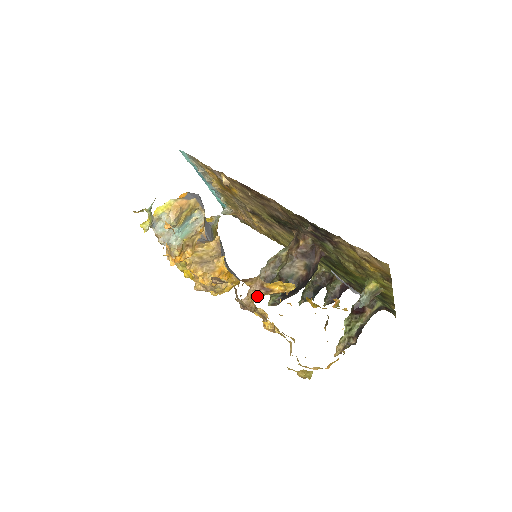
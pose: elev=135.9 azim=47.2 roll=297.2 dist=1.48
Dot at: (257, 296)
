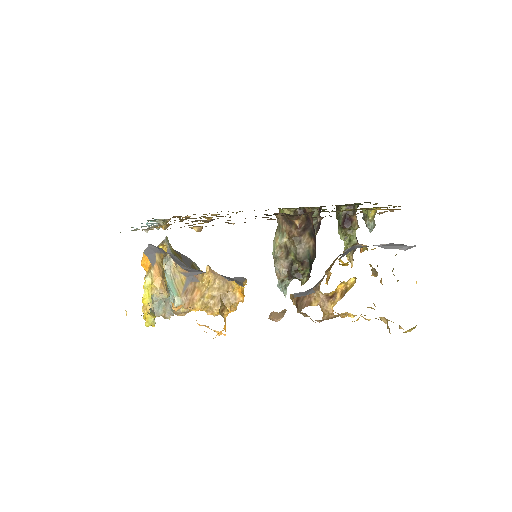
Dot at: (330, 307)
